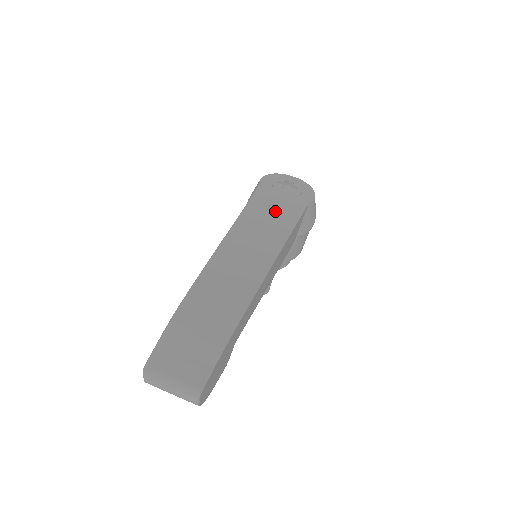
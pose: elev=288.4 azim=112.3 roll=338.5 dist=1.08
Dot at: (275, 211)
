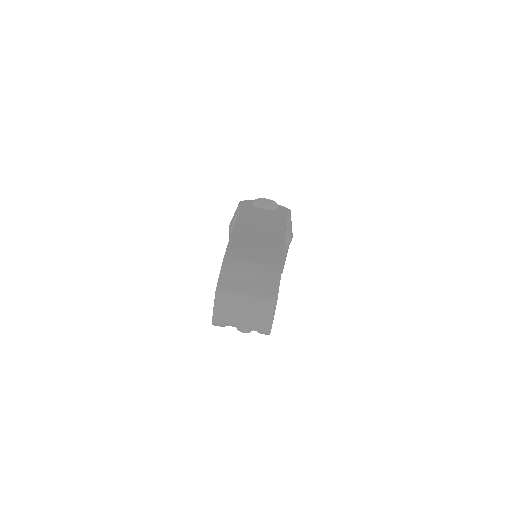
Dot at: (265, 215)
